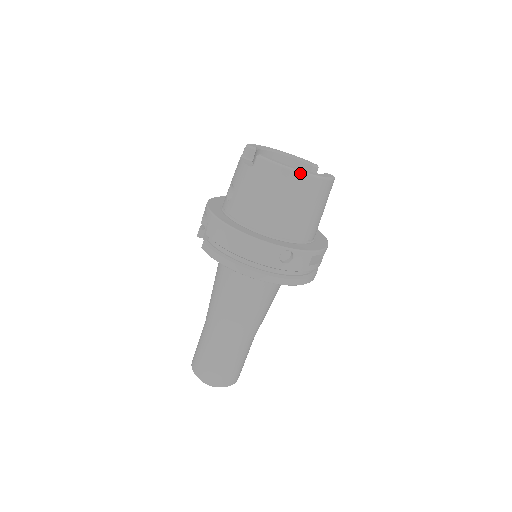
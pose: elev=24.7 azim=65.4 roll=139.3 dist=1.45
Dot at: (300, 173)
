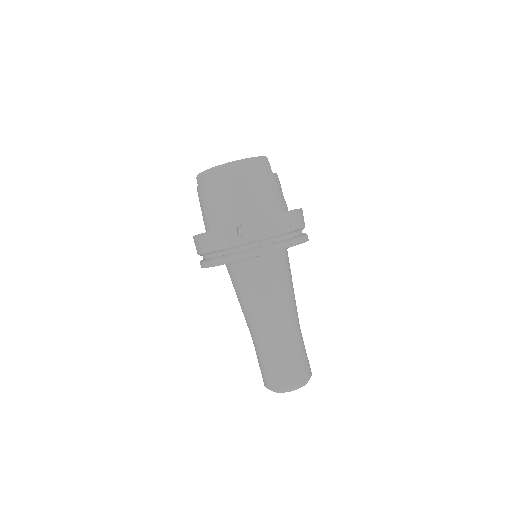
Dot at: (221, 166)
